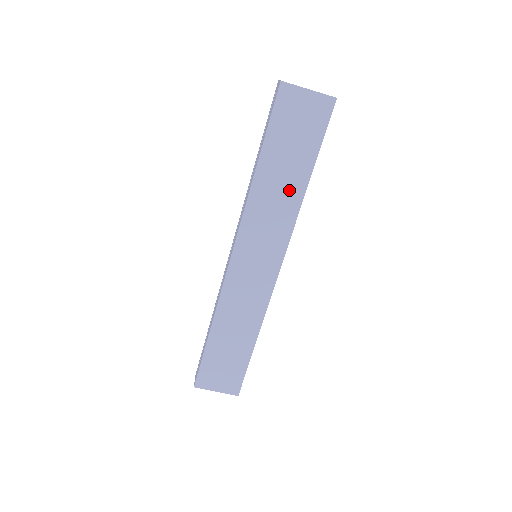
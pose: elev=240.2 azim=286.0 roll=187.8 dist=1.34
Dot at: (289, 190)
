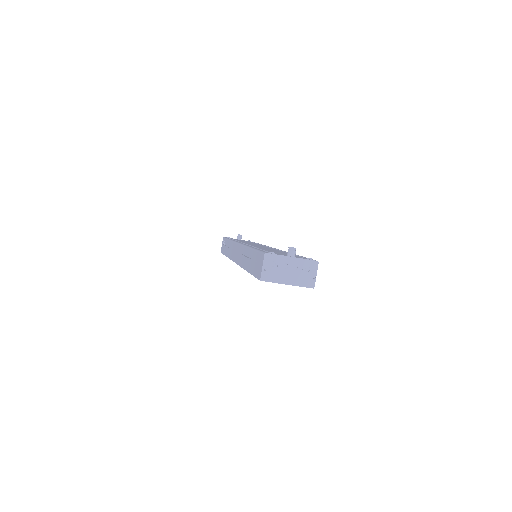
Dot at: occluded
